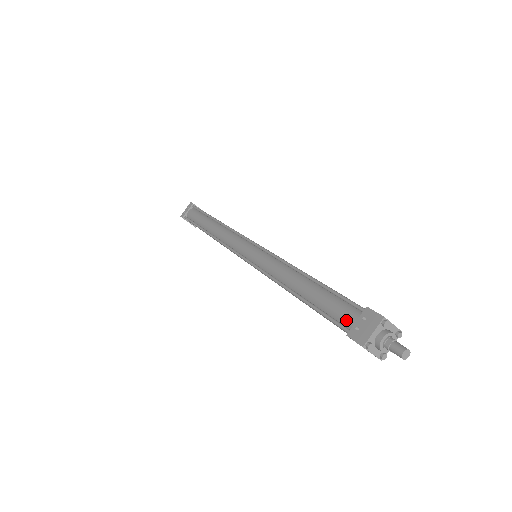
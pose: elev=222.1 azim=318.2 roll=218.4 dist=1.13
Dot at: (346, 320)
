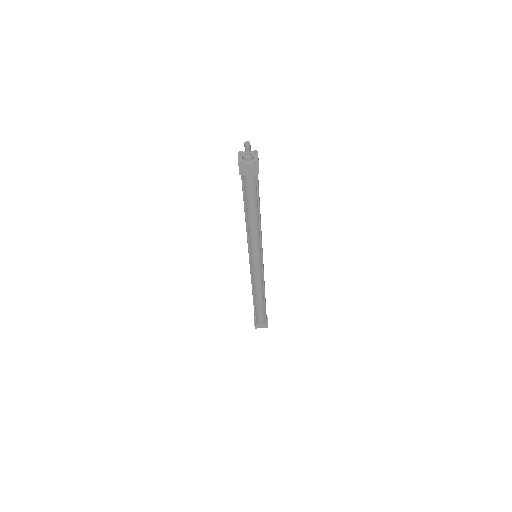
Dot at: (241, 177)
